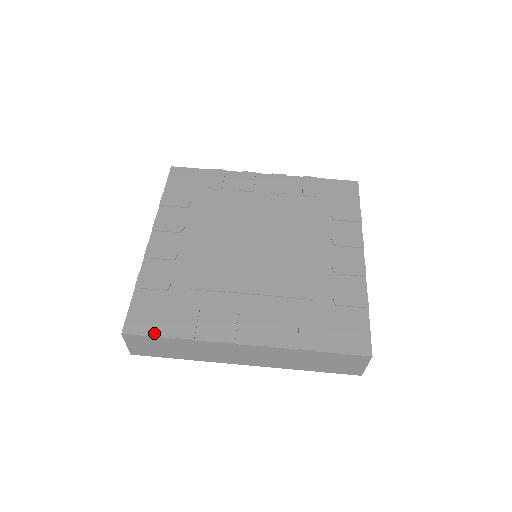
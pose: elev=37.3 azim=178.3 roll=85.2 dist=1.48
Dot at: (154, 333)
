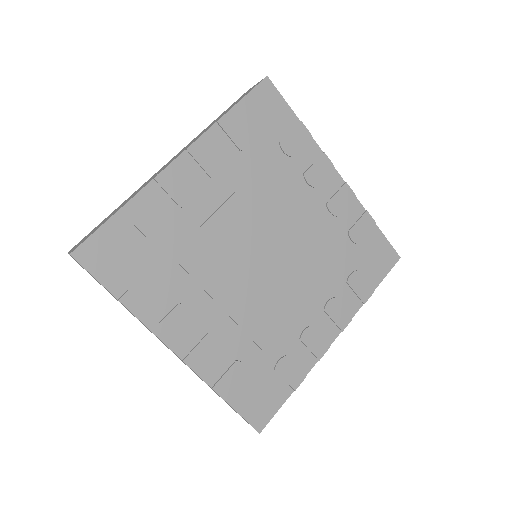
Dot at: (102, 278)
